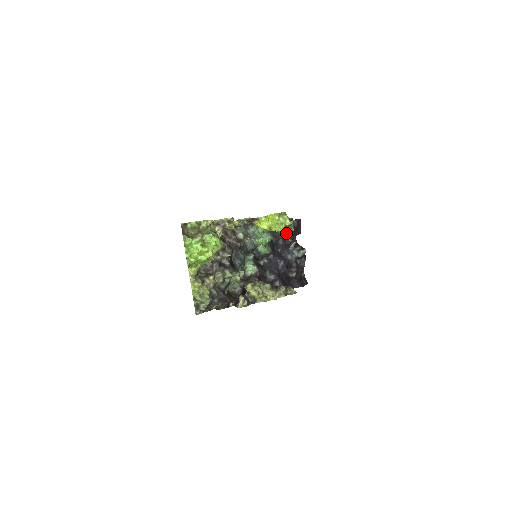
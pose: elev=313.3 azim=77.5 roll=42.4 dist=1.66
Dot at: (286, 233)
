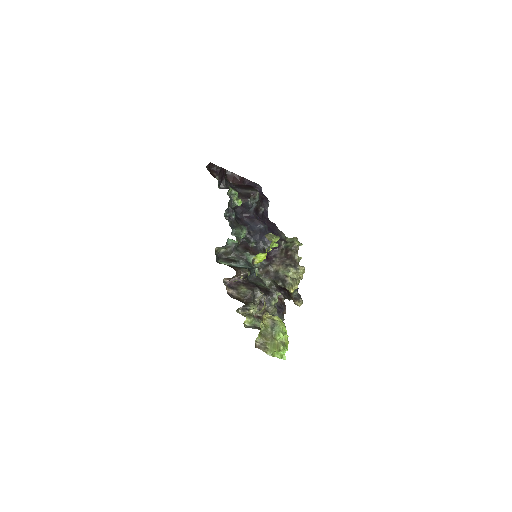
Dot at: (239, 204)
